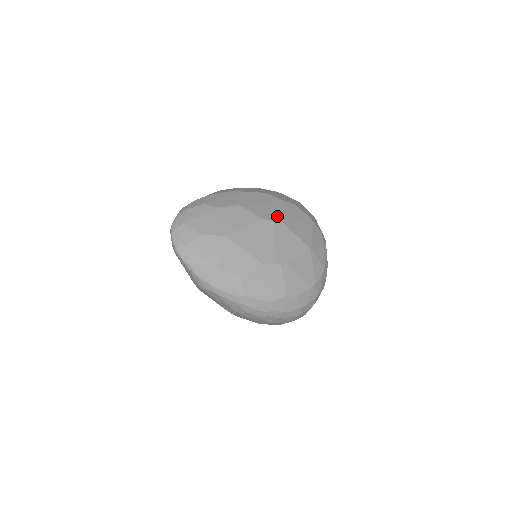
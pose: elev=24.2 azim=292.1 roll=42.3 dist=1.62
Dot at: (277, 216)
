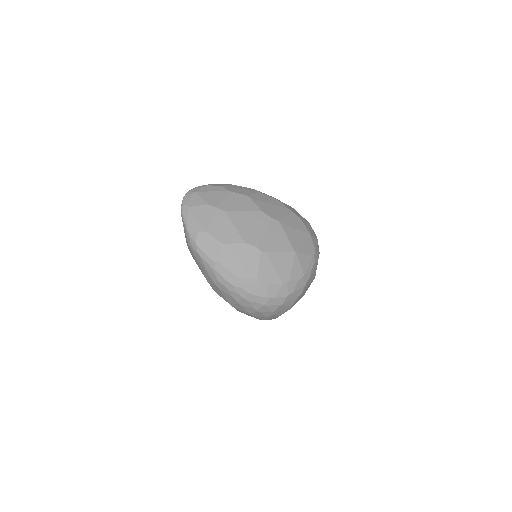
Dot at: (277, 216)
